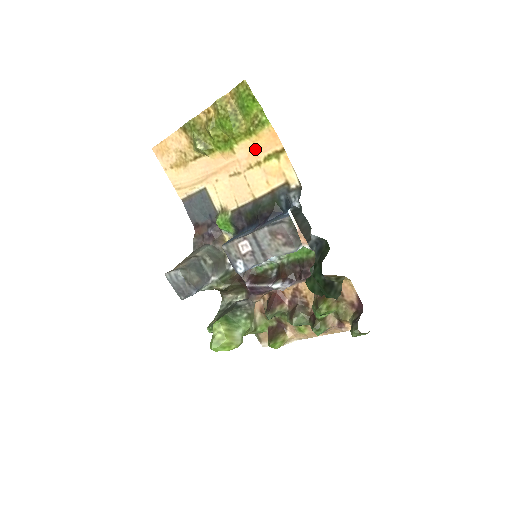
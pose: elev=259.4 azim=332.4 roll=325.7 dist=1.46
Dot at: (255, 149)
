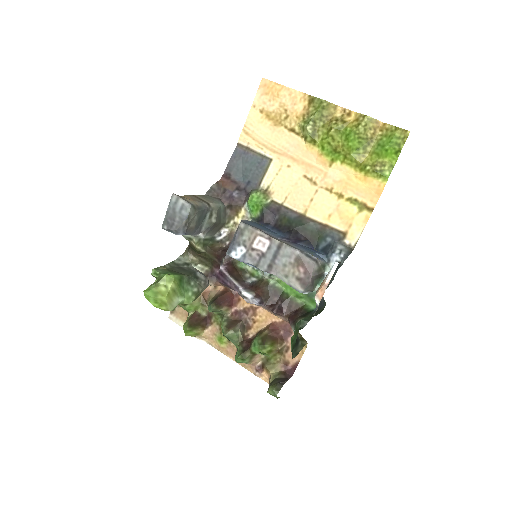
Dot at: (351, 183)
